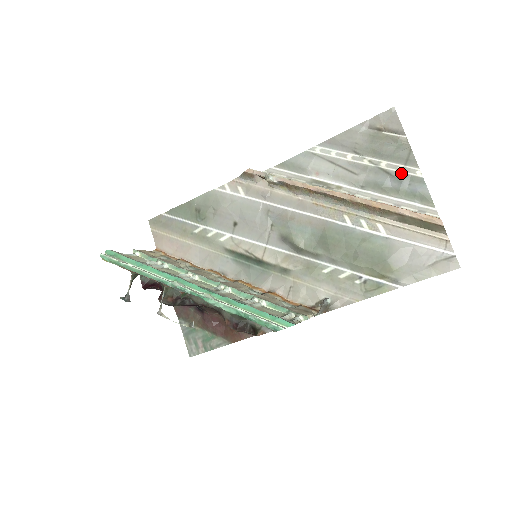
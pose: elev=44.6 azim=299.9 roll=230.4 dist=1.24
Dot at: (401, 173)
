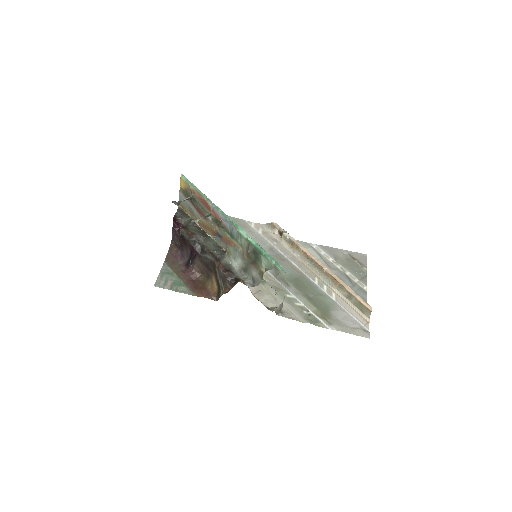
Dot at: (356, 282)
